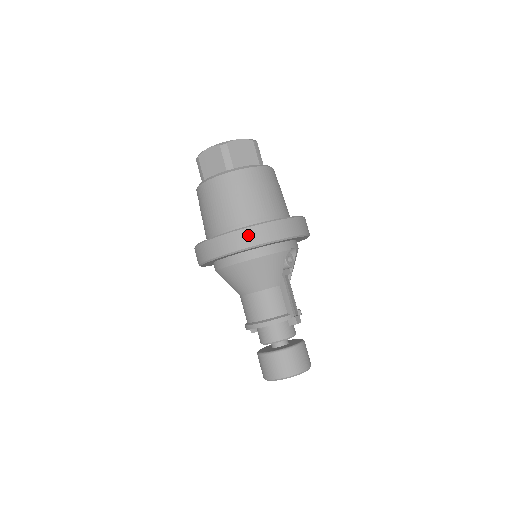
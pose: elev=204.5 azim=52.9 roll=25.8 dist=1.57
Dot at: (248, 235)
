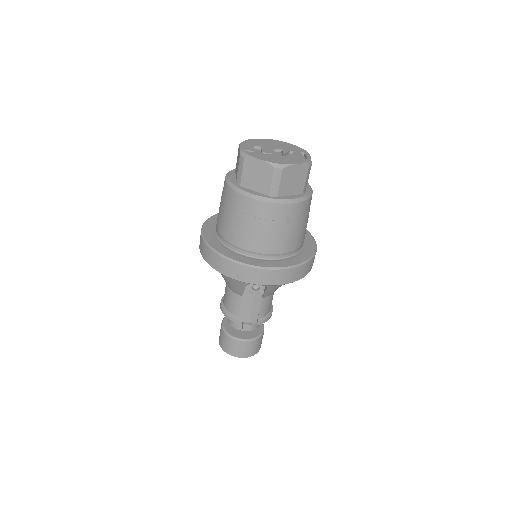
Dot at: (208, 253)
